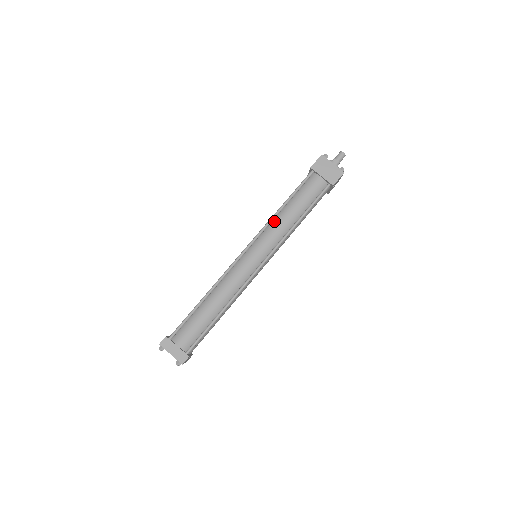
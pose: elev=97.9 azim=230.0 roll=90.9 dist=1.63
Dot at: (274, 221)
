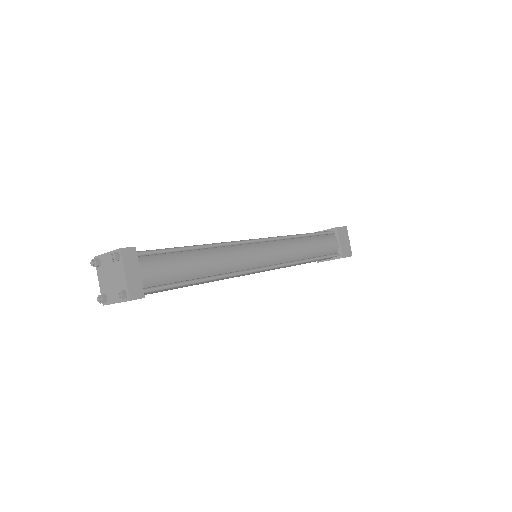
Dot at: (293, 240)
